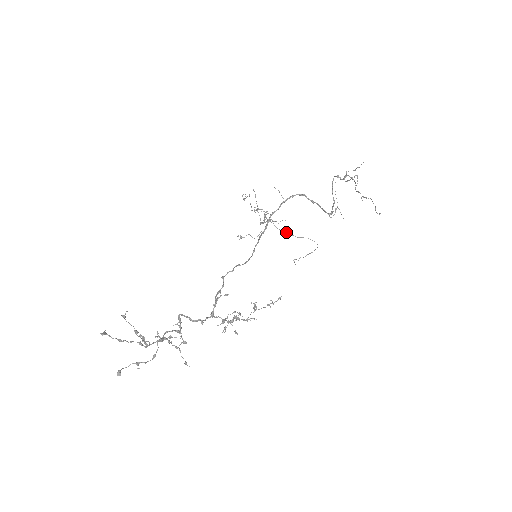
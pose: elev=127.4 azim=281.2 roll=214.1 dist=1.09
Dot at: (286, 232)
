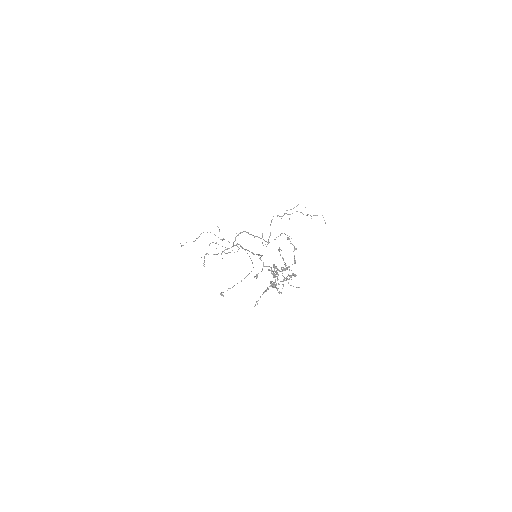
Dot at: (247, 253)
